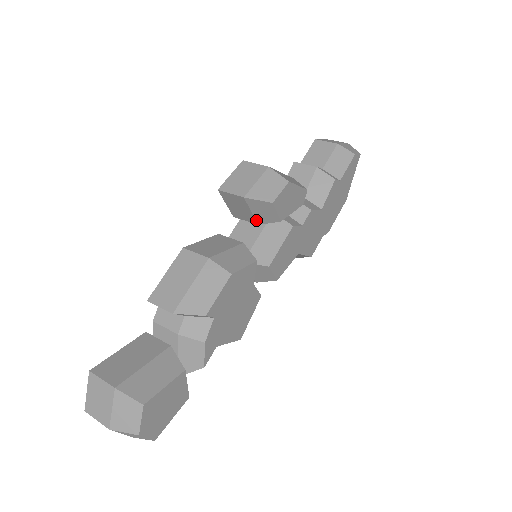
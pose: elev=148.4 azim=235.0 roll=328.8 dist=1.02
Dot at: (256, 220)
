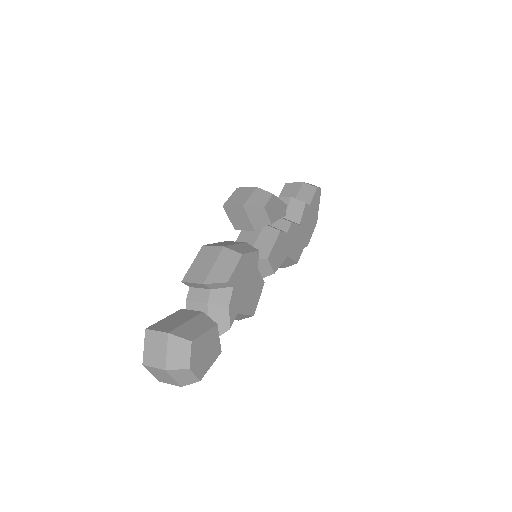
Dot at: (253, 226)
